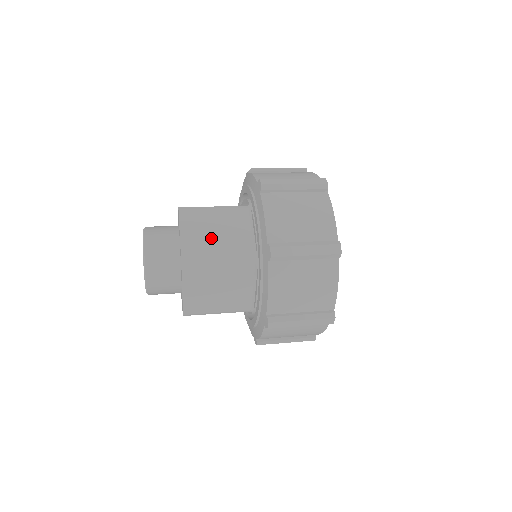
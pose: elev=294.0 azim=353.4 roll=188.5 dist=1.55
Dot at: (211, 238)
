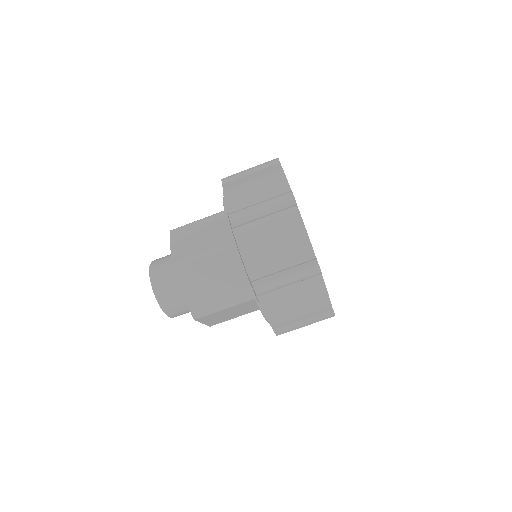
Dot at: (195, 240)
